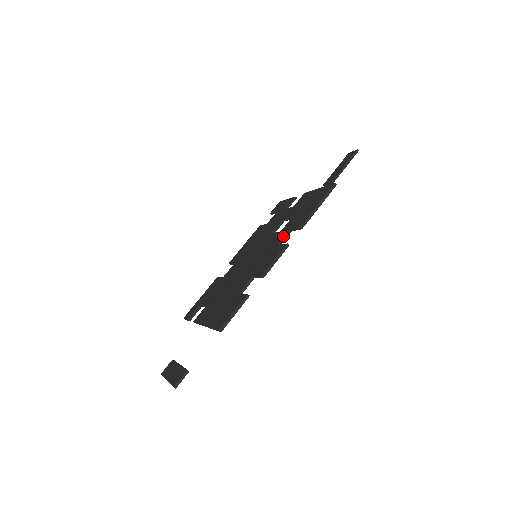
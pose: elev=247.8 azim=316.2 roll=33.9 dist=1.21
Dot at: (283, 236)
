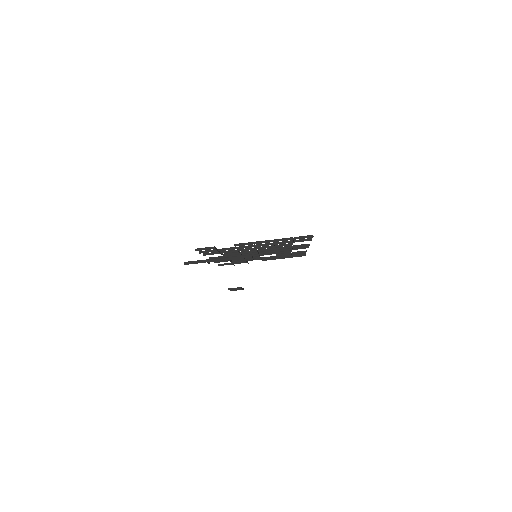
Dot at: occluded
